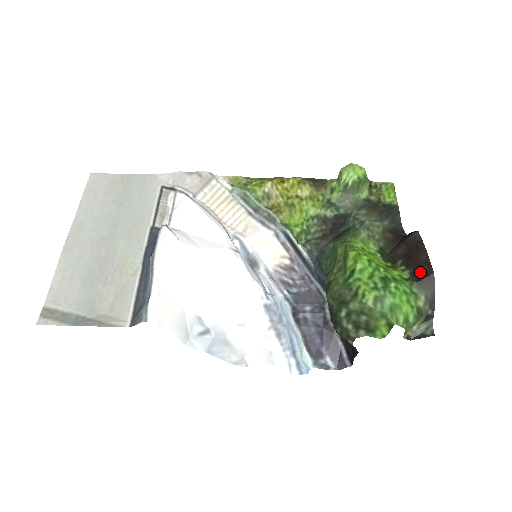
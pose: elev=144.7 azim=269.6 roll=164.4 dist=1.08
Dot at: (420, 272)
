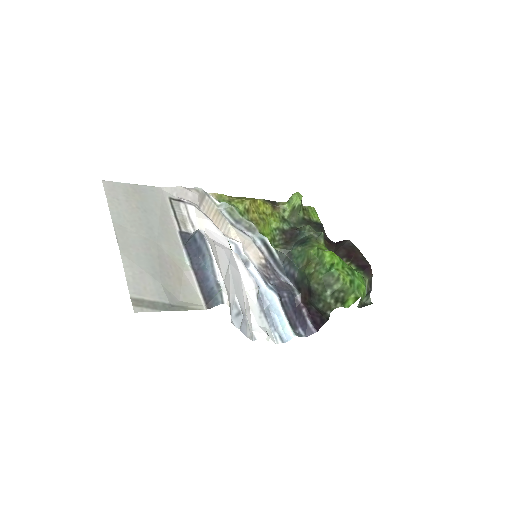
Dot at: (361, 265)
